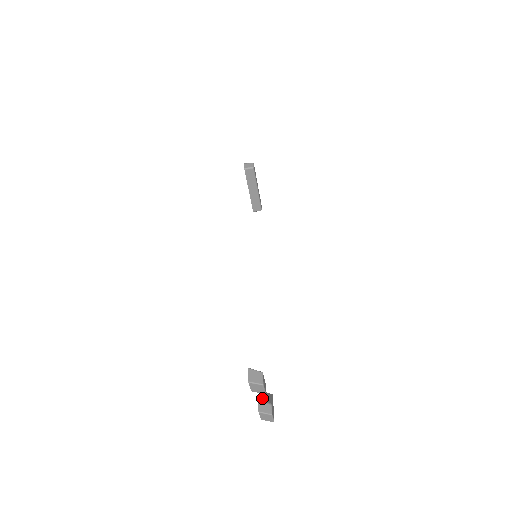
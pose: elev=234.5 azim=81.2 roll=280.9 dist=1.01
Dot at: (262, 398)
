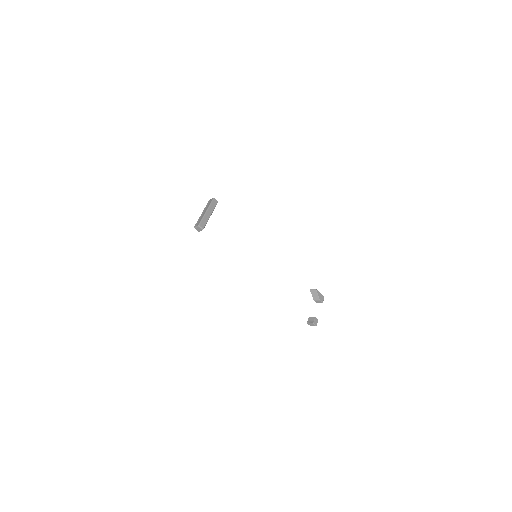
Dot at: (314, 298)
